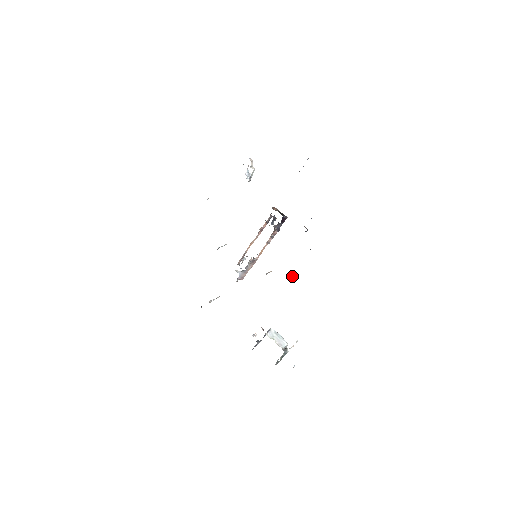
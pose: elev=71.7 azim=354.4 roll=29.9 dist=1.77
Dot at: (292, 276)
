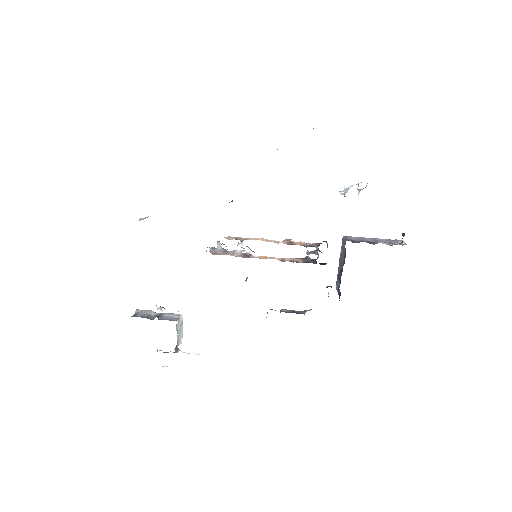
Dot at: occluded
